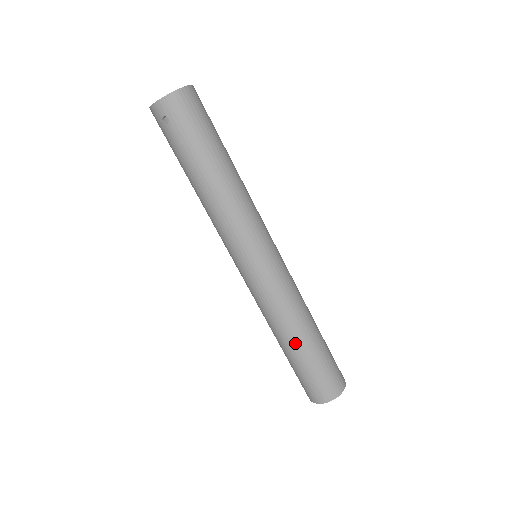
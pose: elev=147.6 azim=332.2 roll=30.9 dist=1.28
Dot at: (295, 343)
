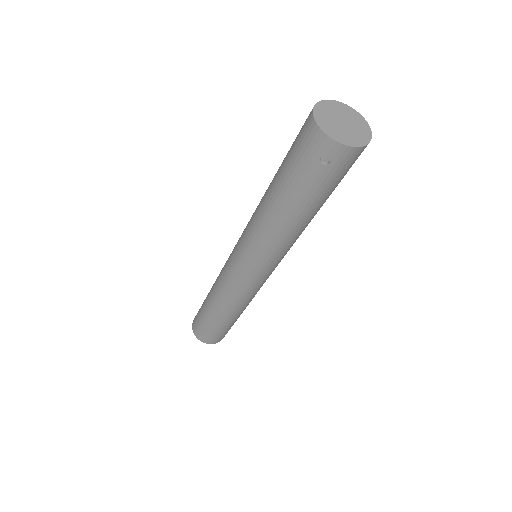
Dot at: (228, 318)
